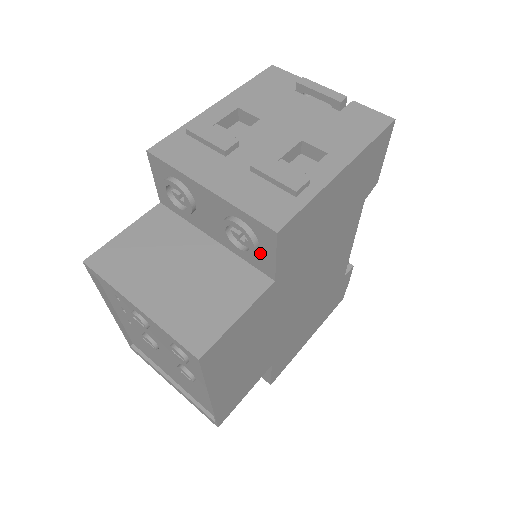
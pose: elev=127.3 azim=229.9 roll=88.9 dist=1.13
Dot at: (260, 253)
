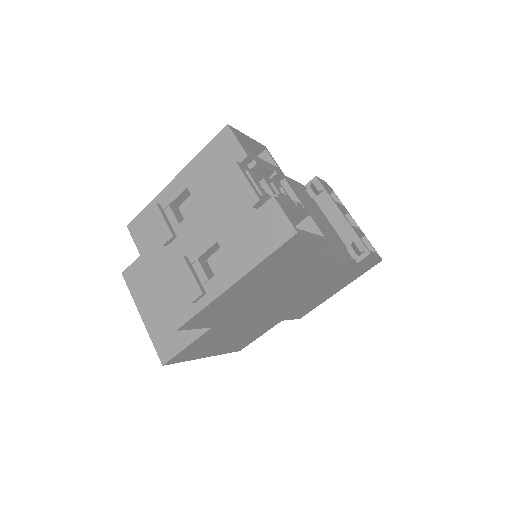
Dot at: occluded
